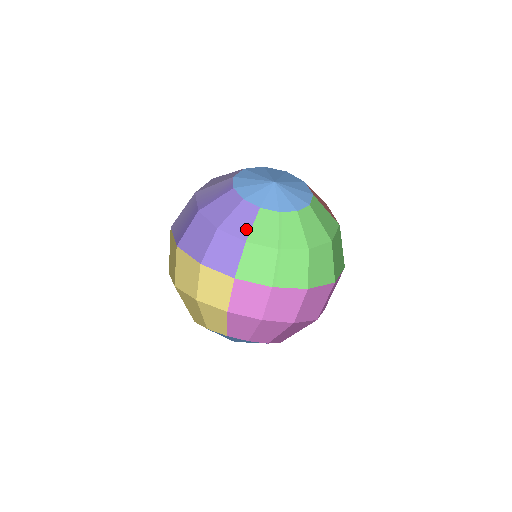
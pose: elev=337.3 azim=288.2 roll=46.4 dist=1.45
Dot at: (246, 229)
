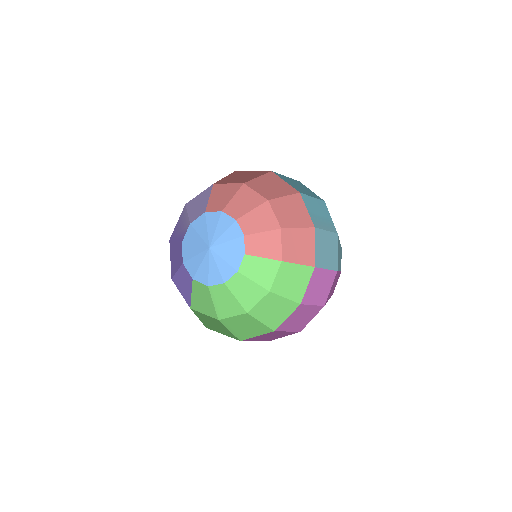
Dot at: (188, 295)
